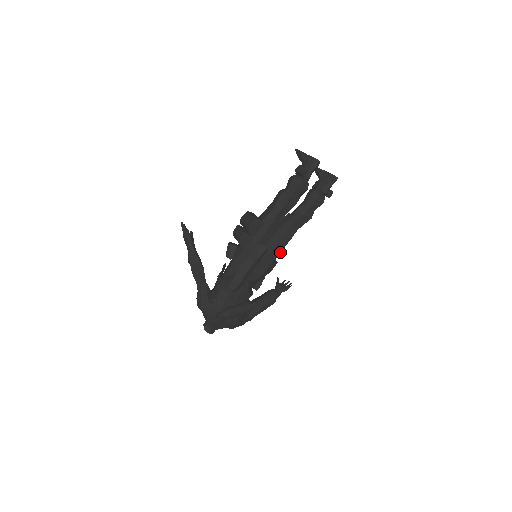
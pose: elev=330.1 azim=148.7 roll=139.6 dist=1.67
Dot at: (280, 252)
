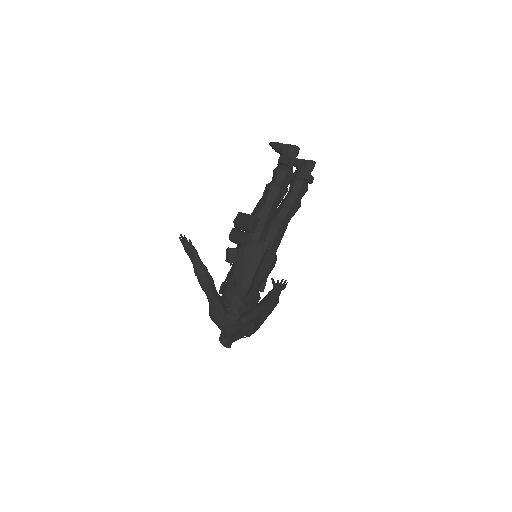
Dot at: occluded
